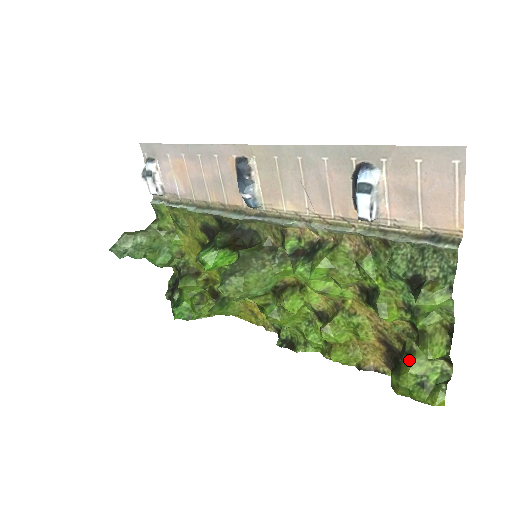
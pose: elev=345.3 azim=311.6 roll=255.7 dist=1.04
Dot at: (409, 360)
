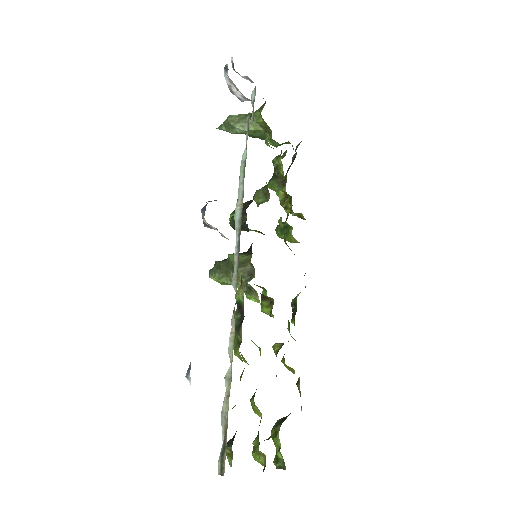
Dot at: (276, 433)
